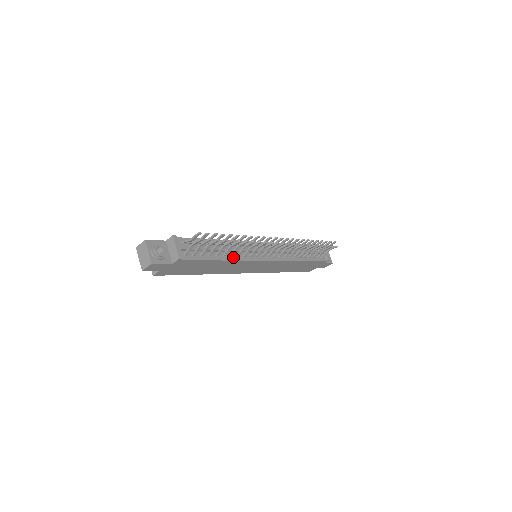
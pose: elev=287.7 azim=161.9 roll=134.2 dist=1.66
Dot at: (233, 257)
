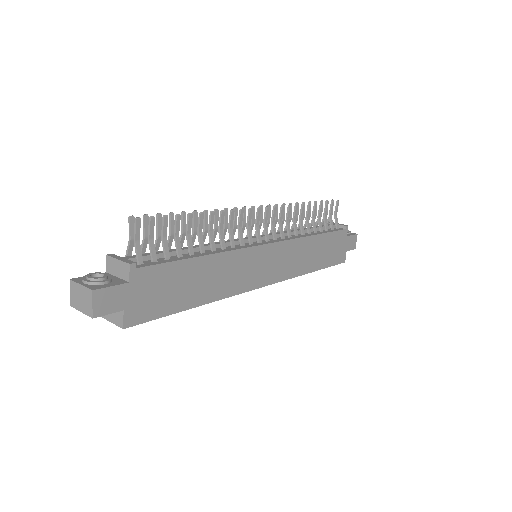
Dot at: (217, 251)
